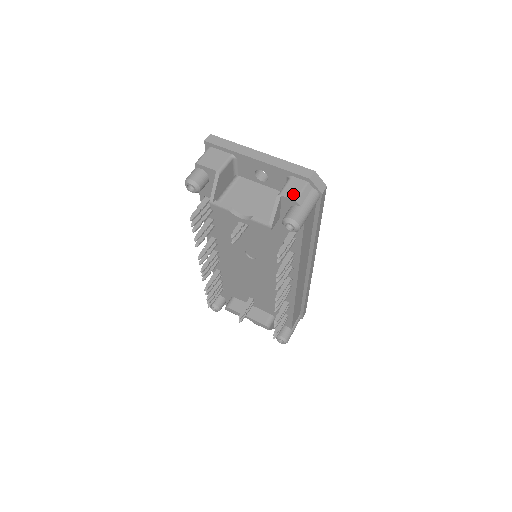
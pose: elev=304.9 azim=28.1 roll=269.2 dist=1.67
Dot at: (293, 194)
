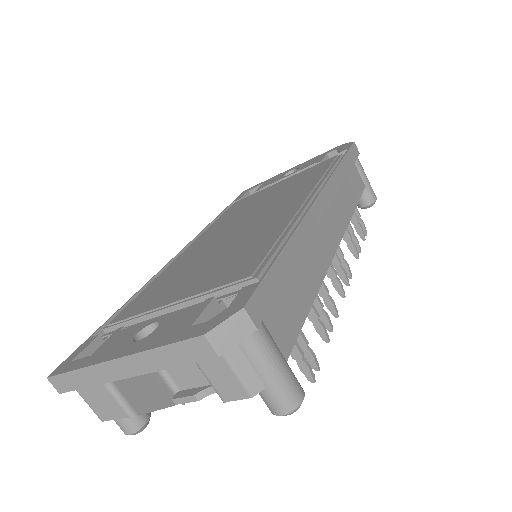
Dot at: (235, 390)
